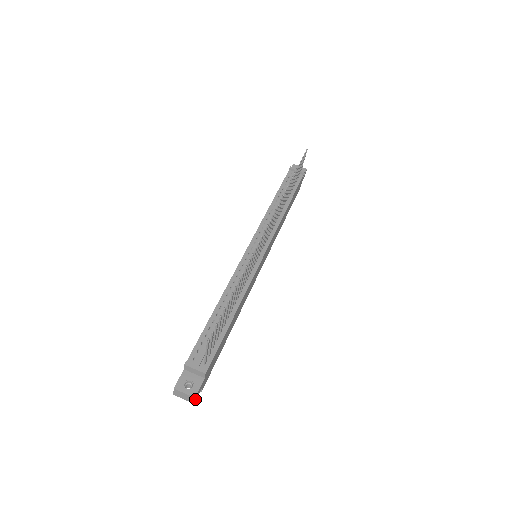
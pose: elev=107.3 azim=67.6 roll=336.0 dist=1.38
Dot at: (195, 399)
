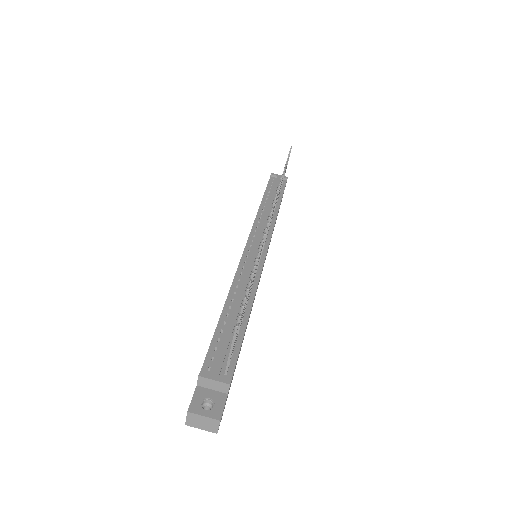
Dot at: (219, 425)
